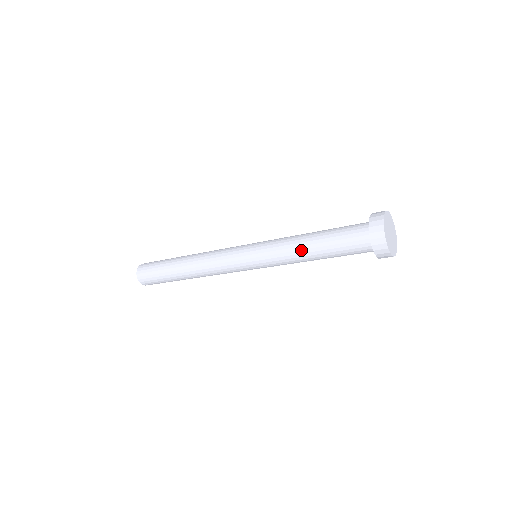
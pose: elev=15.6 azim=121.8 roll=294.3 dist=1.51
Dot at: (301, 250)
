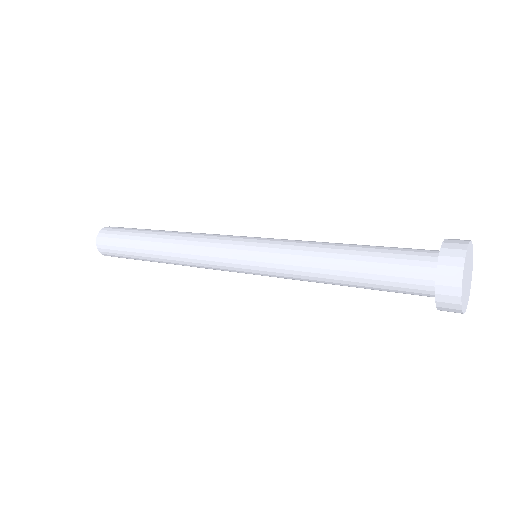
Dot at: (325, 282)
